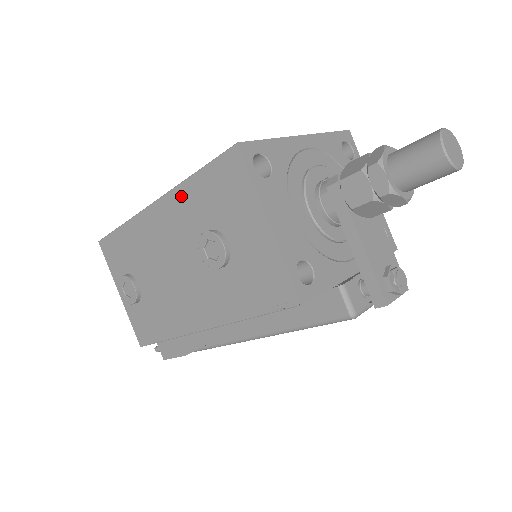
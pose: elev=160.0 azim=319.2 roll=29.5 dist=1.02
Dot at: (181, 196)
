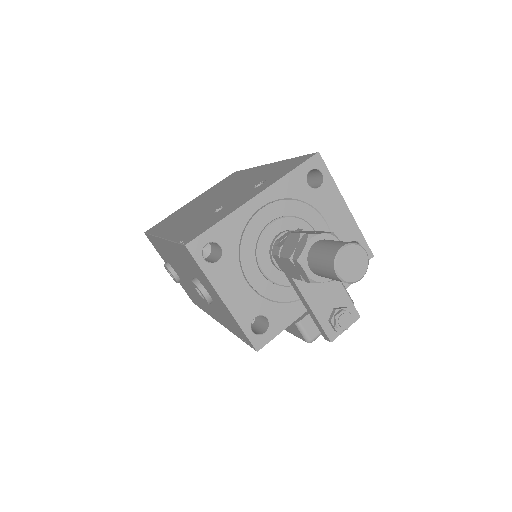
Dot at: (172, 247)
